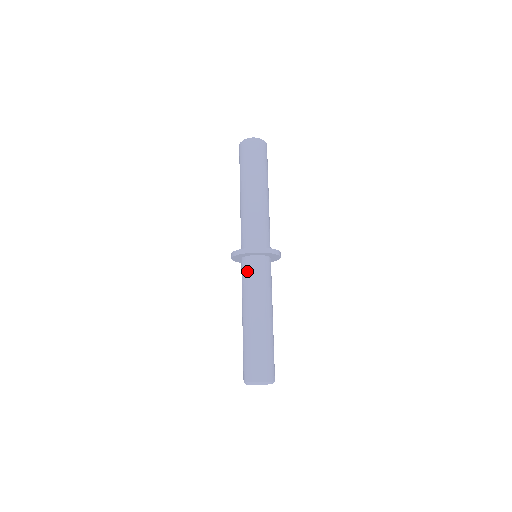
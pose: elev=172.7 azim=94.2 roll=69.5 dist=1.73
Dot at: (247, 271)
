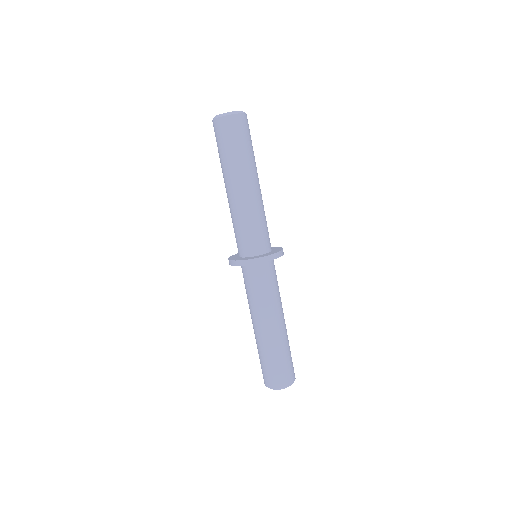
Dot at: (264, 278)
